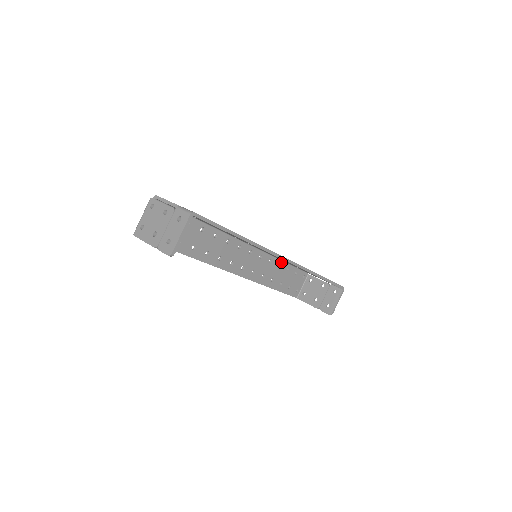
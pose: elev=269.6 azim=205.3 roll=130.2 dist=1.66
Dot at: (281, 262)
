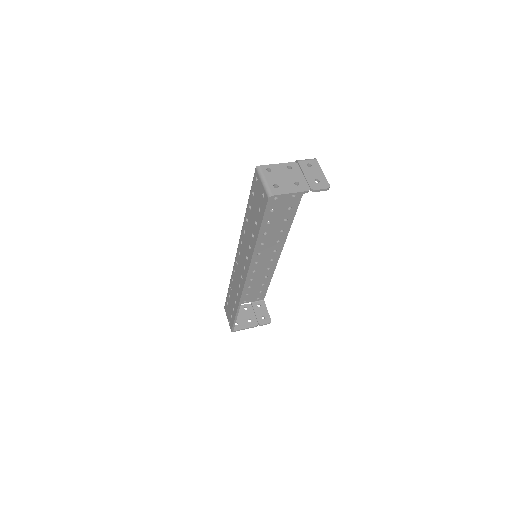
Dot at: occluded
